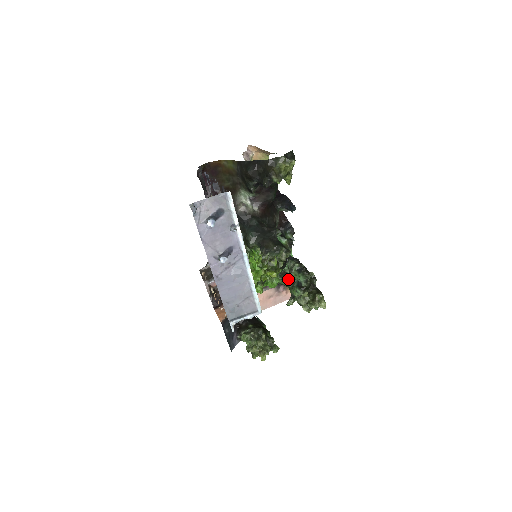
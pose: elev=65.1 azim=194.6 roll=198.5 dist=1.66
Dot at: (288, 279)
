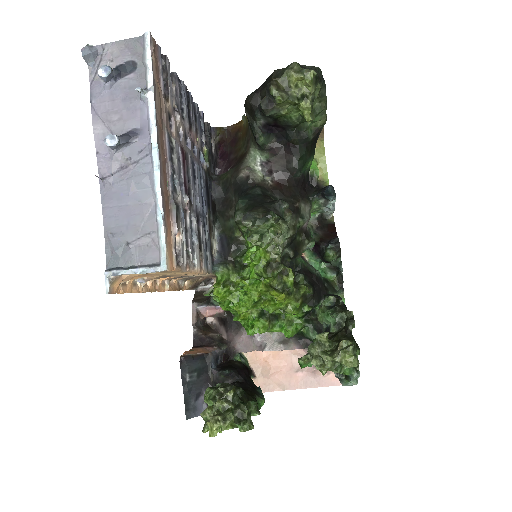
Dot at: (319, 330)
